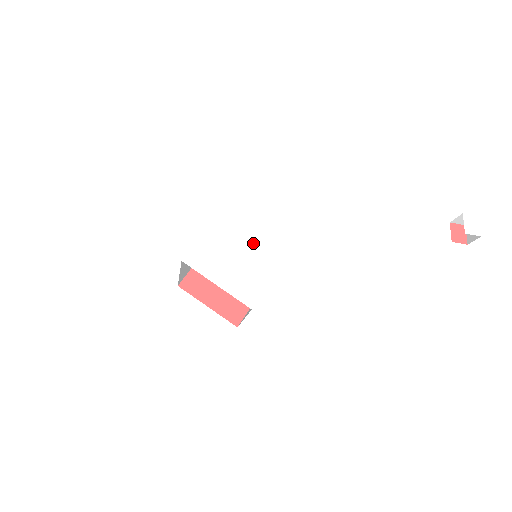
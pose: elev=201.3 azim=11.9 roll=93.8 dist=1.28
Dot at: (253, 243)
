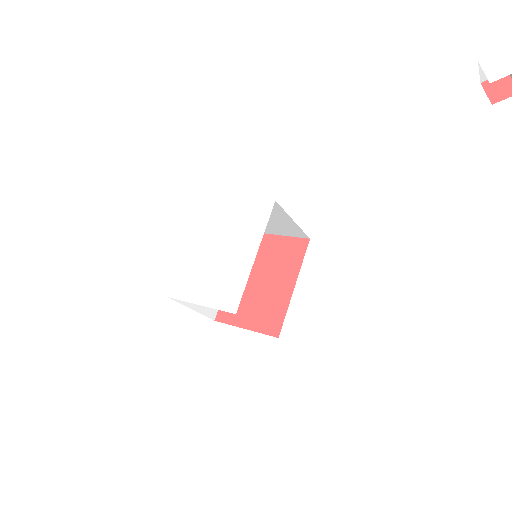
Dot at: (225, 246)
